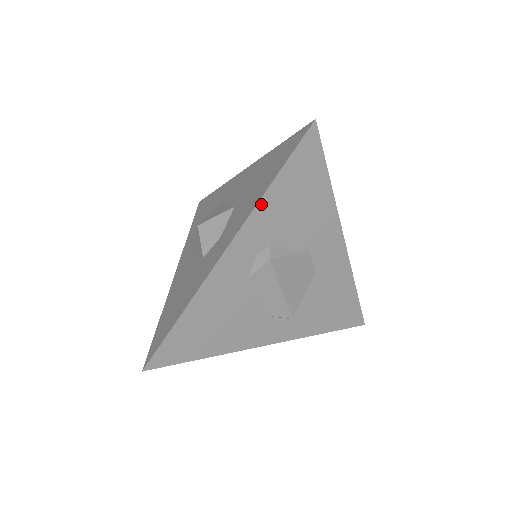
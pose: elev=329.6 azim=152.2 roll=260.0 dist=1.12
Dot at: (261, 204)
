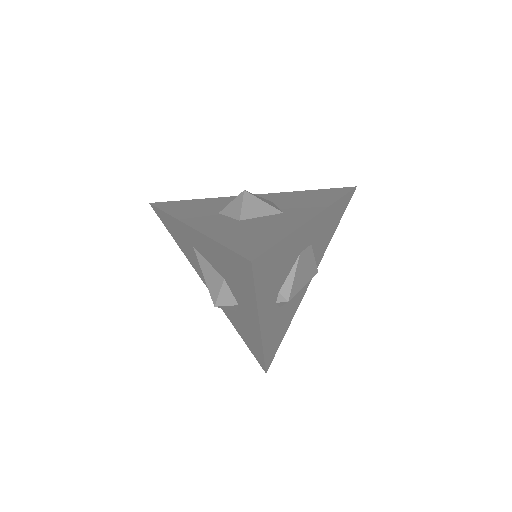
Dot at: (259, 306)
